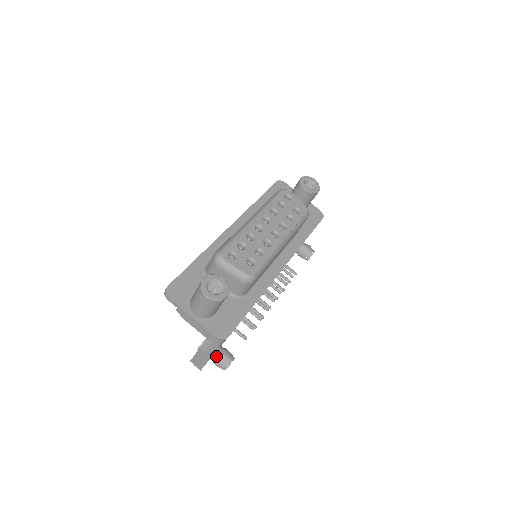
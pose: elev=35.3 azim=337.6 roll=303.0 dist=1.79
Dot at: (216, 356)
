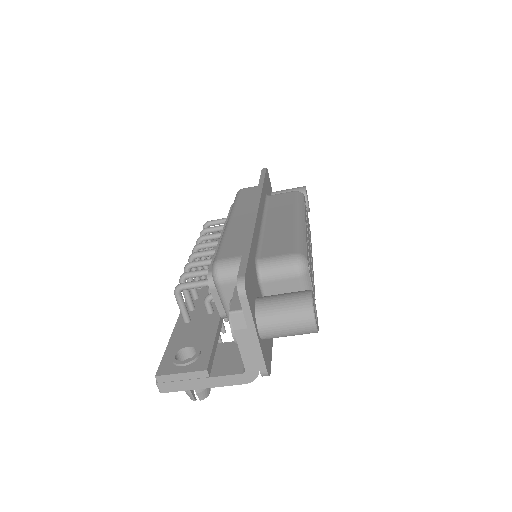
Dot at: occluded
